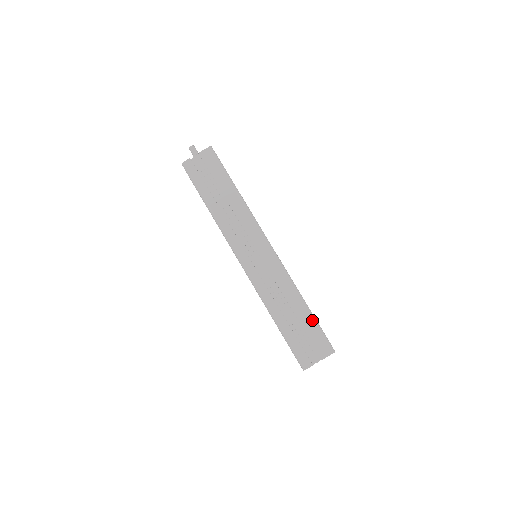
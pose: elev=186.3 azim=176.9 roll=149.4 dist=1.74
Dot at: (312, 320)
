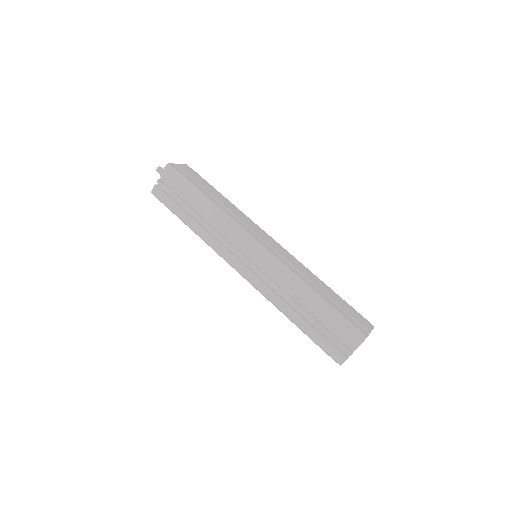
Dot at: (329, 310)
